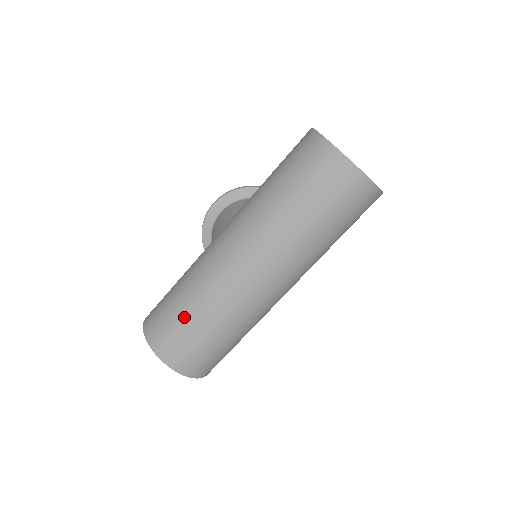
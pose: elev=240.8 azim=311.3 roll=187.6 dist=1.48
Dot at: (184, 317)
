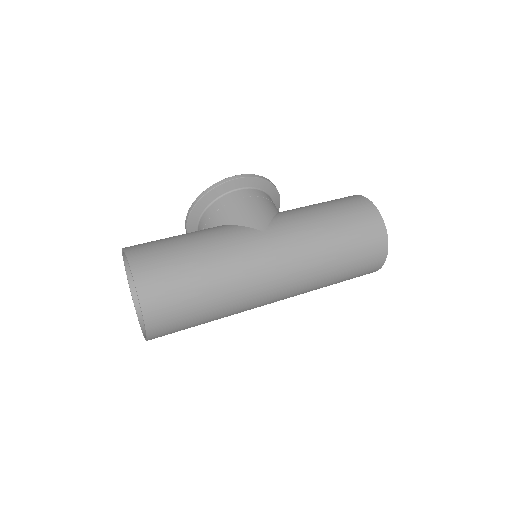
Dot at: (197, 293)
